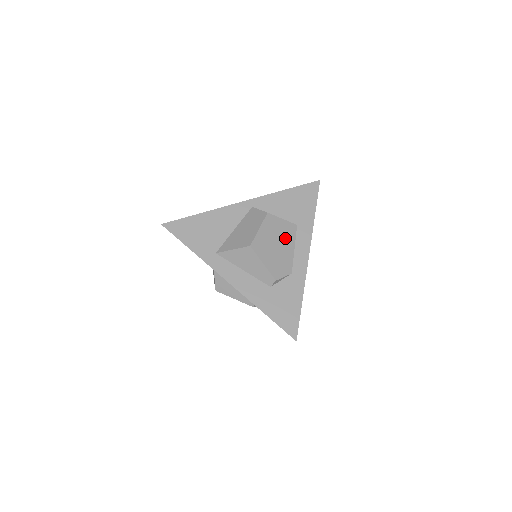
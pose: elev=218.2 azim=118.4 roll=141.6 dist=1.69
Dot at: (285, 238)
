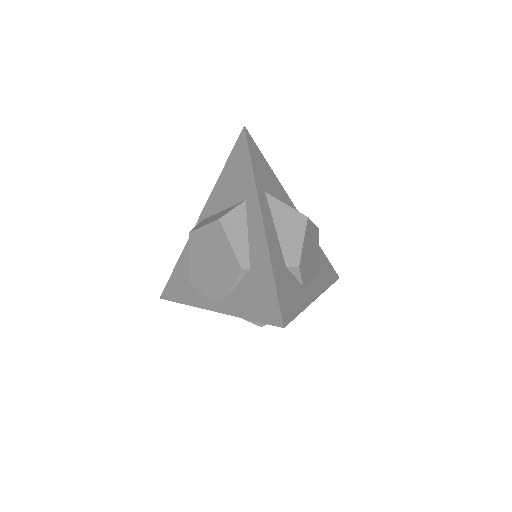
Dot at: (314, 261)
